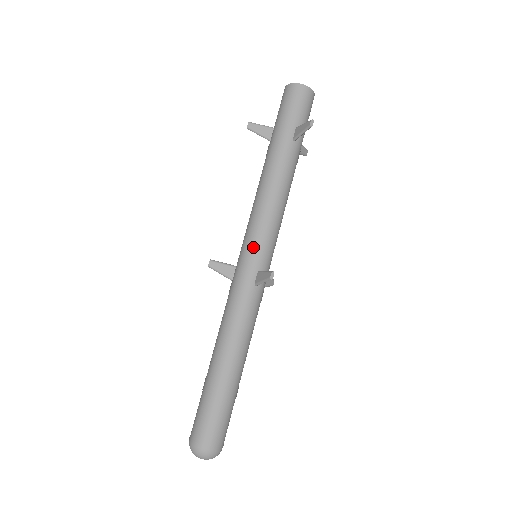
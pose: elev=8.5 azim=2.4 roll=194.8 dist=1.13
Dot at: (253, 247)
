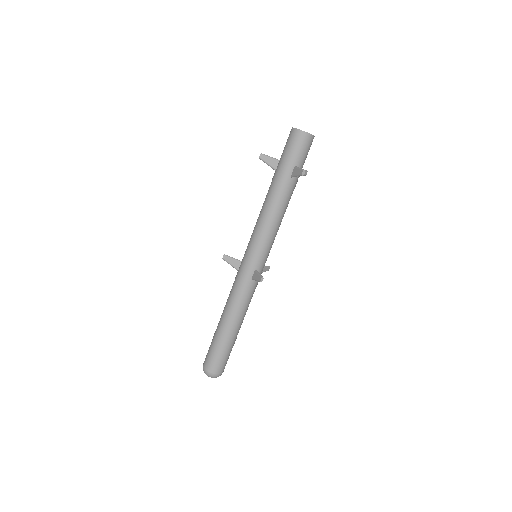
Dot at: (253, 253)
